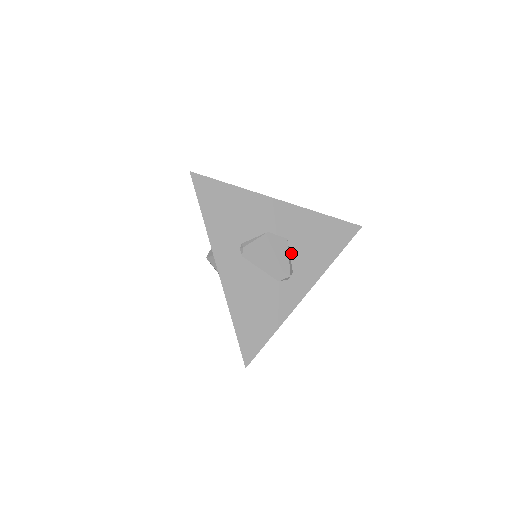
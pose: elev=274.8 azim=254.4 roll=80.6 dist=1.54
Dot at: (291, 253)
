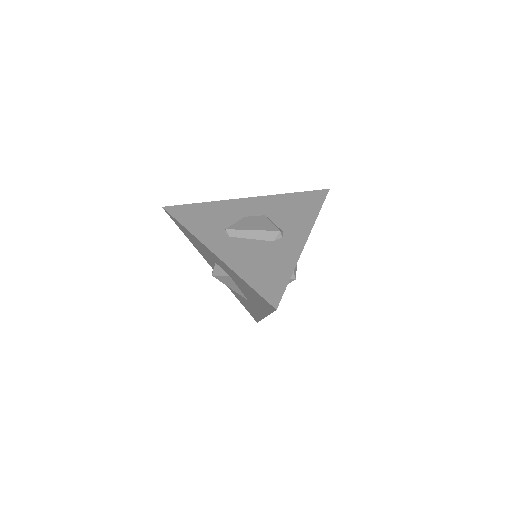
Dot at: (274, 222)
